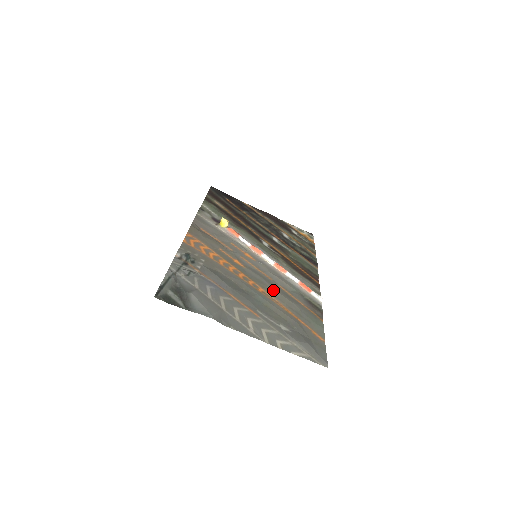
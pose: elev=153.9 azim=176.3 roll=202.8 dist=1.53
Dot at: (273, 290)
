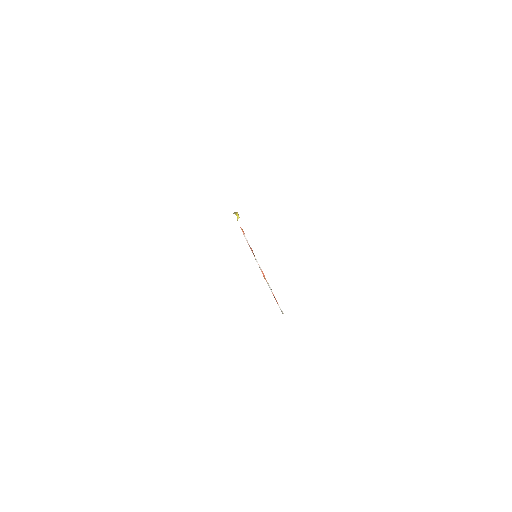
Dot at: occluded
